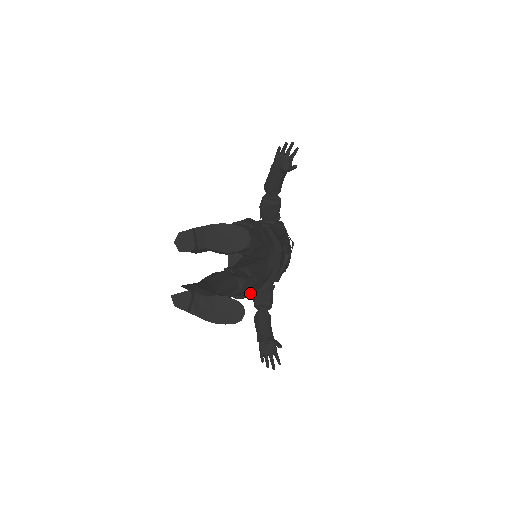
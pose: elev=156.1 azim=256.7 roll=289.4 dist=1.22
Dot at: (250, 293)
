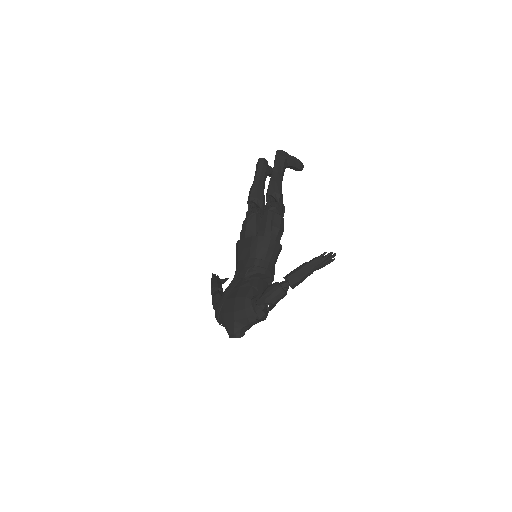
Dot at: occluded
